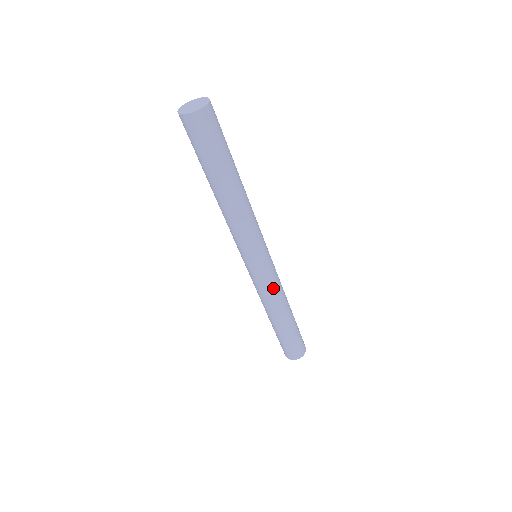
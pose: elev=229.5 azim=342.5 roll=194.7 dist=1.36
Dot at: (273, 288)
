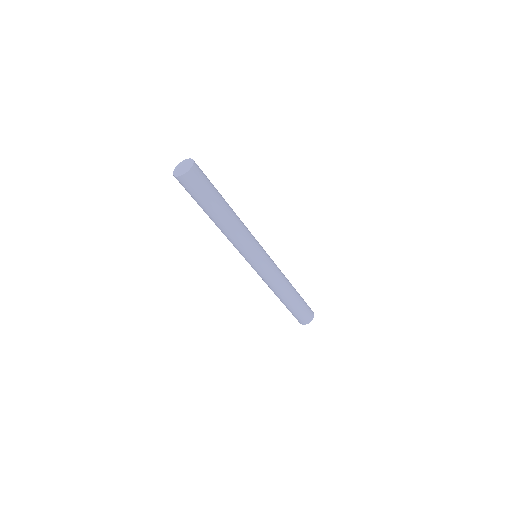
Dot at: (276, 275)
